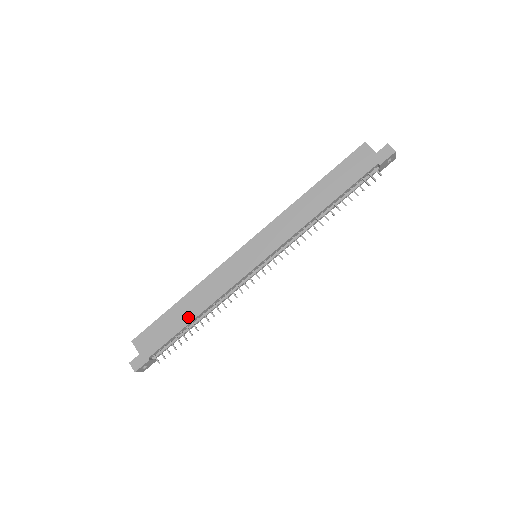
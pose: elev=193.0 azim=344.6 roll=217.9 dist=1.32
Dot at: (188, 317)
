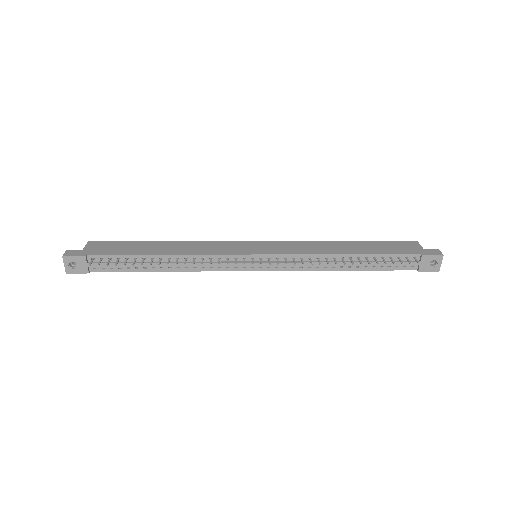
Dot at: (154, 251)
